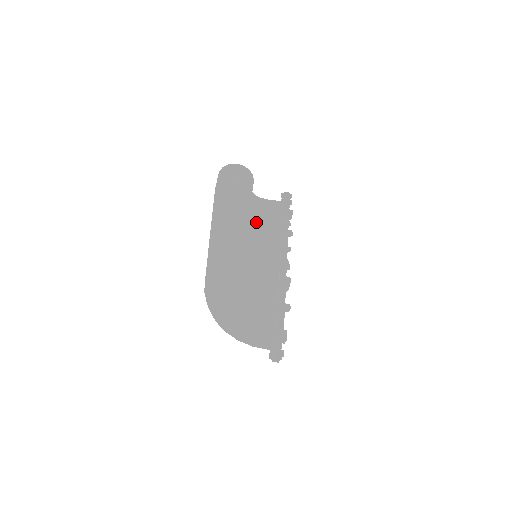
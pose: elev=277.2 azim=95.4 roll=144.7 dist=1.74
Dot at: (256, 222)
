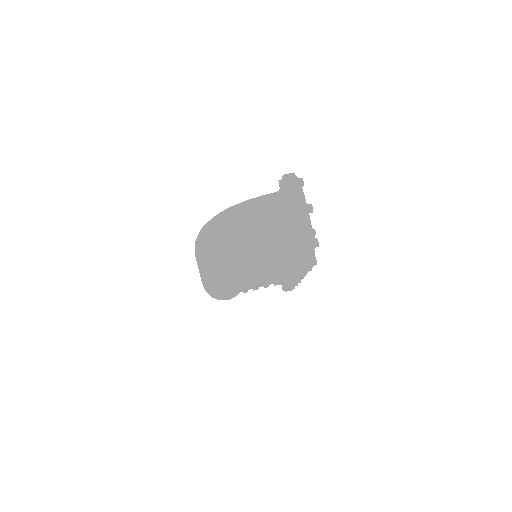
Dot at: occluded
